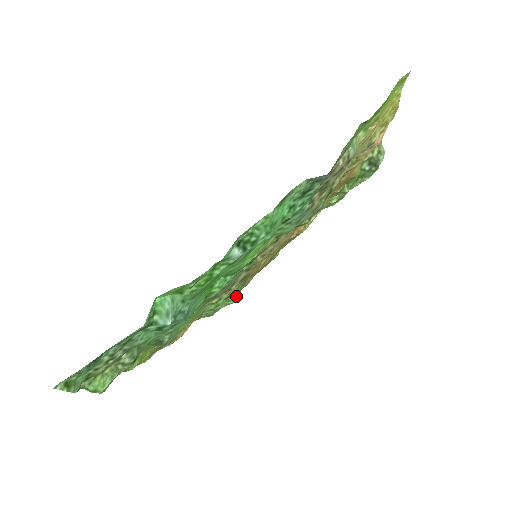
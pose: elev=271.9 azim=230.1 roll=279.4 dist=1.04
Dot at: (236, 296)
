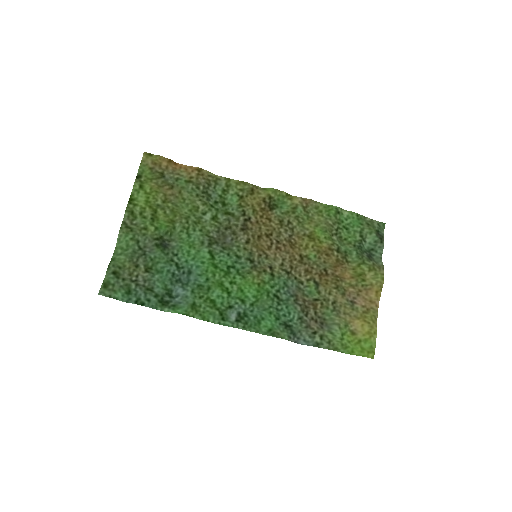
Dot at: (234, 207)
